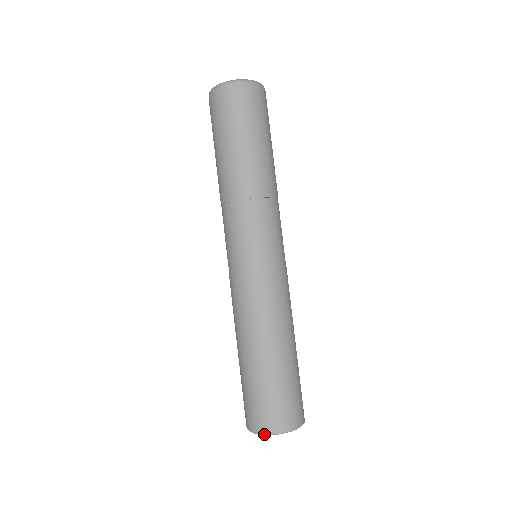
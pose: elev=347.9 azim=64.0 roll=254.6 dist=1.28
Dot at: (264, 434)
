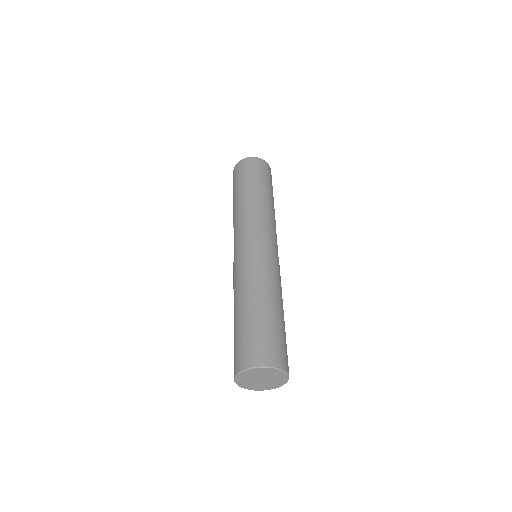
Dot at: (243, 369)
